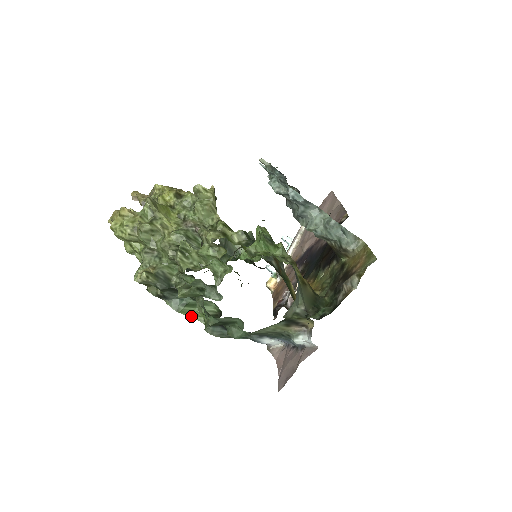
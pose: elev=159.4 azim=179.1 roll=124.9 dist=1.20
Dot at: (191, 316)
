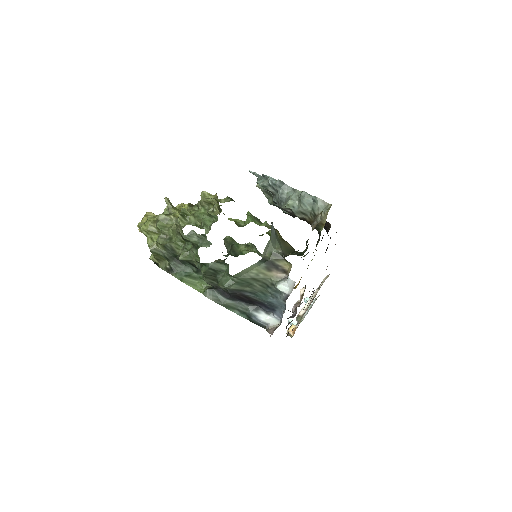
Dot at: (193, 287)
